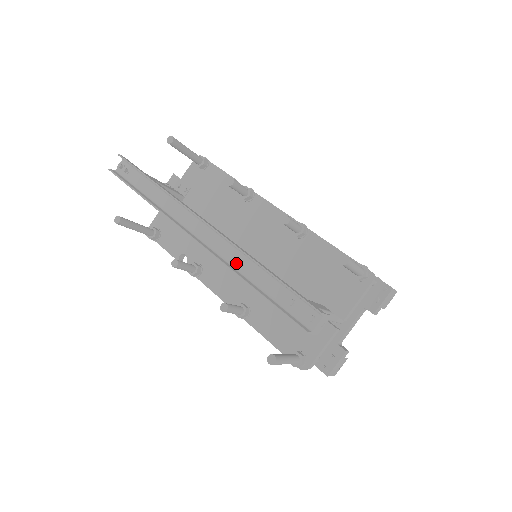
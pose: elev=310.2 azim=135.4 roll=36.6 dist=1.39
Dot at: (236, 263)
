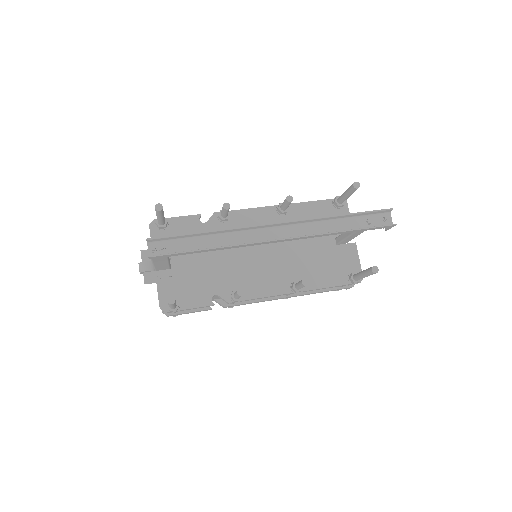
Dot at: (318, 231)
